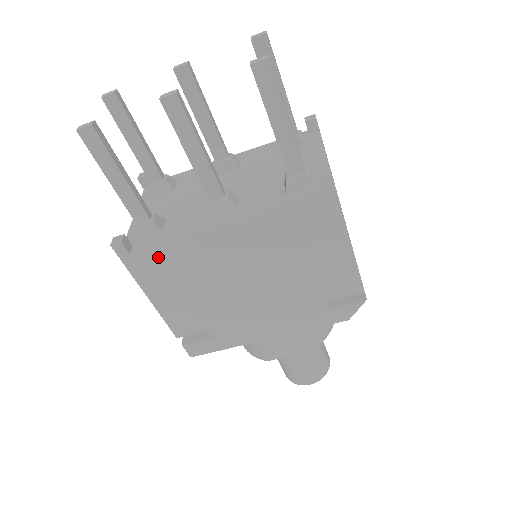
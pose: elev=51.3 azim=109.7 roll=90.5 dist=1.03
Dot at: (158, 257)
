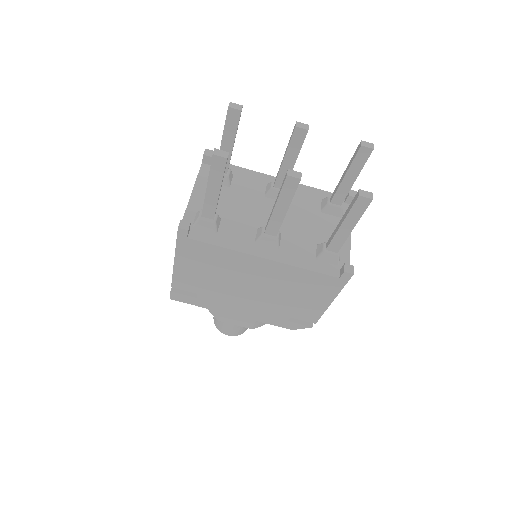
Dot at: (205, 249)
